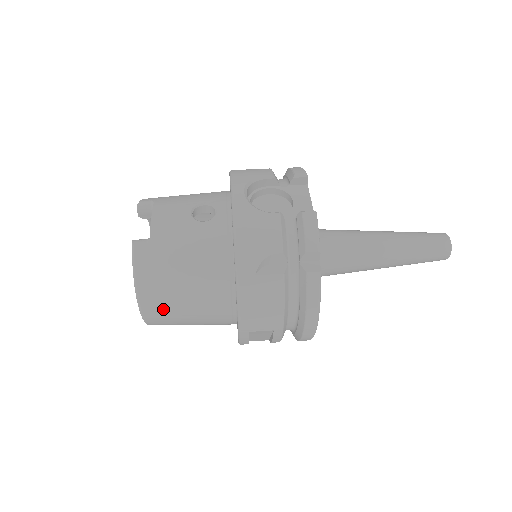
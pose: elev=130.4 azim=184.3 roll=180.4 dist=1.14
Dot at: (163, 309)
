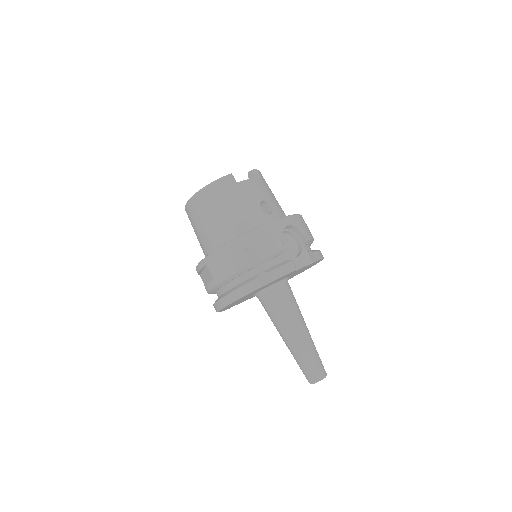
Dot at: (199, 209)
